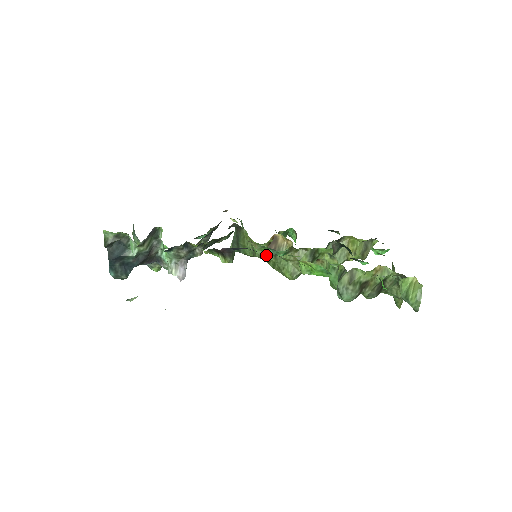
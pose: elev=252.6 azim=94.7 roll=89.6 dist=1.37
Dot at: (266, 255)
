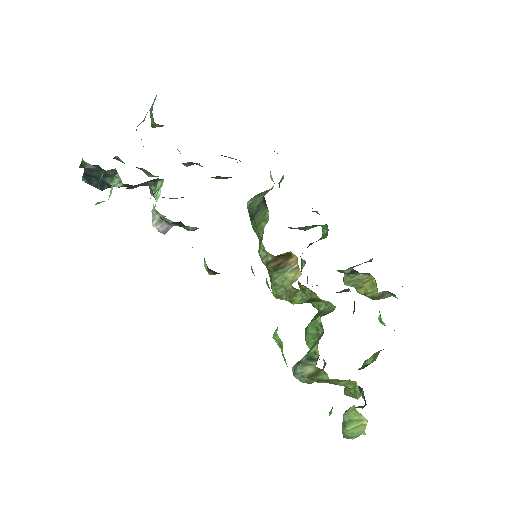
Dot at: (267, 263)
